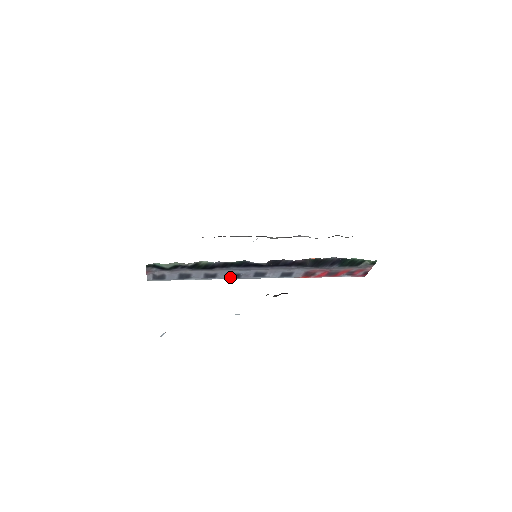
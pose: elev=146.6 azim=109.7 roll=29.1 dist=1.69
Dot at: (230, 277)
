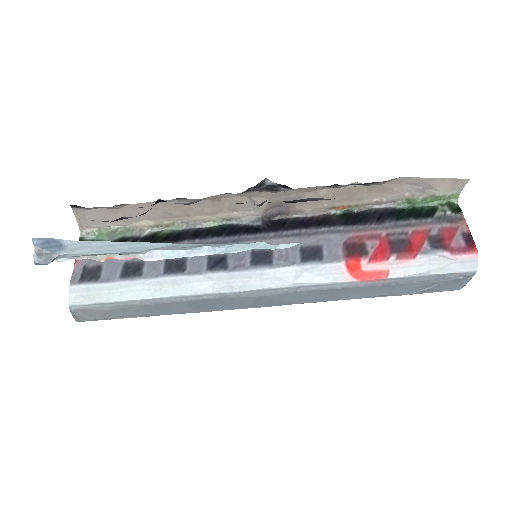
Dot at: (210, 269)
